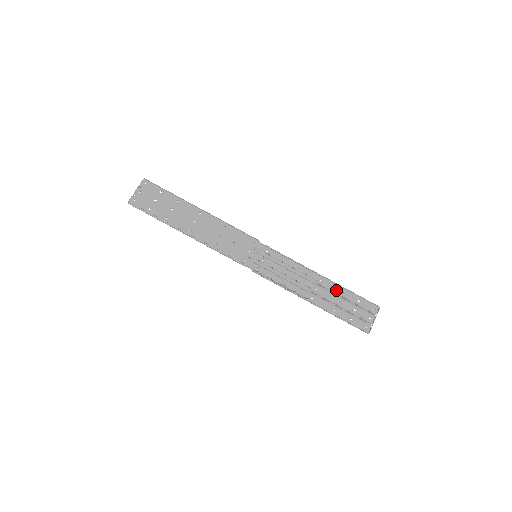
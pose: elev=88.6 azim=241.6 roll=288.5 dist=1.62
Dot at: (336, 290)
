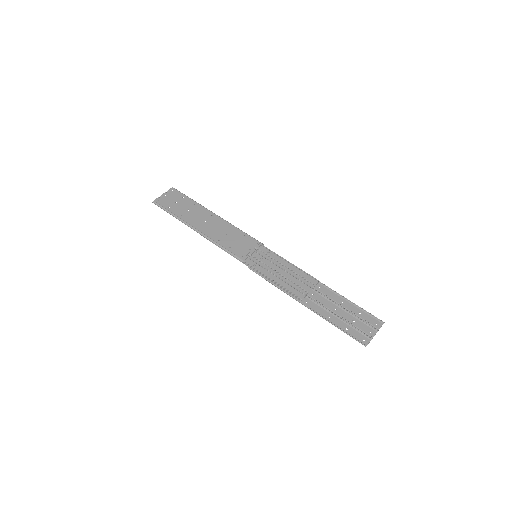
Dot at: (335, 299)
